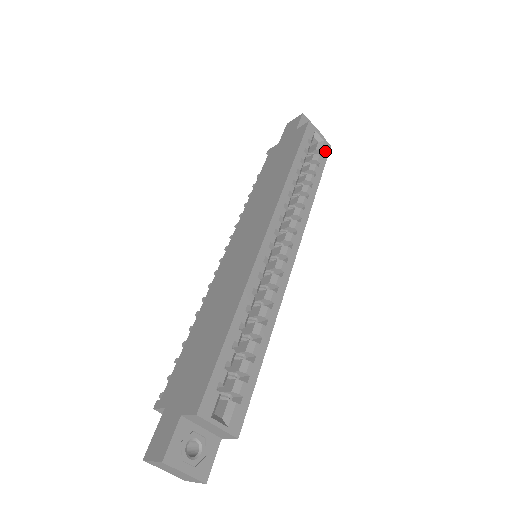
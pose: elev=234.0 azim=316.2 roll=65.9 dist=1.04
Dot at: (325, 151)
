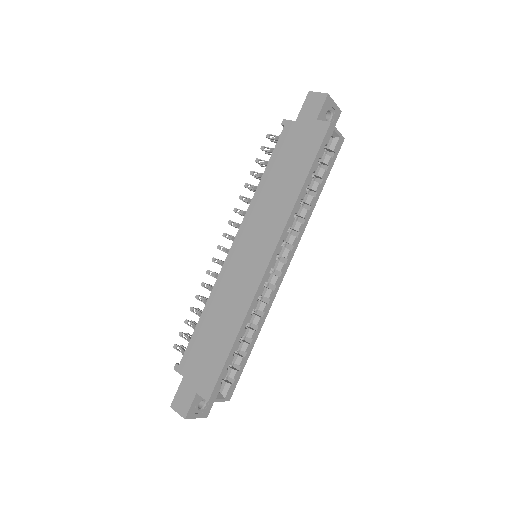
Dot at: (337, 149)
